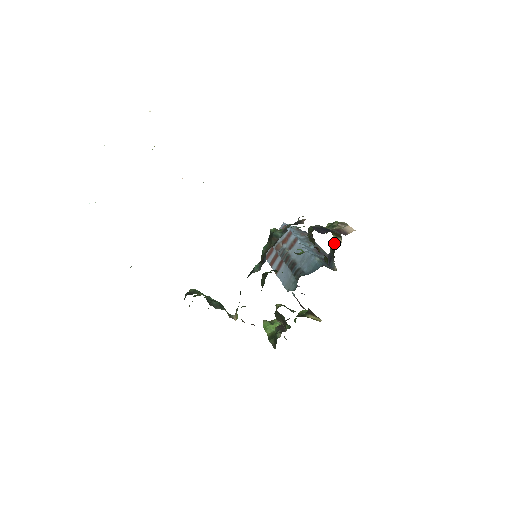
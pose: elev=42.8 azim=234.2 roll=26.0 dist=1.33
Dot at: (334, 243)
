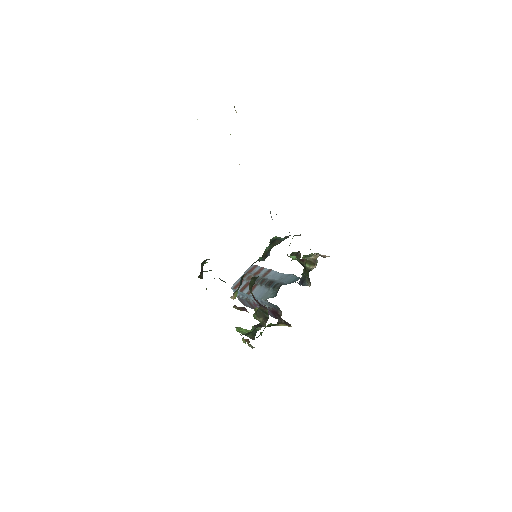
Dot at: (307, 270)
